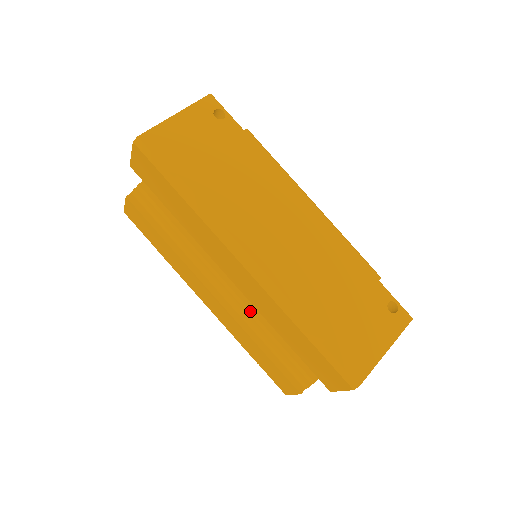
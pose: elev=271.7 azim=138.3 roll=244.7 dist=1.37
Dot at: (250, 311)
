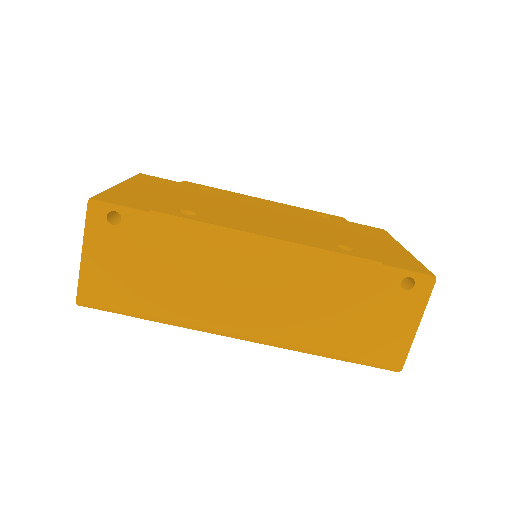
Dot at: occluded
